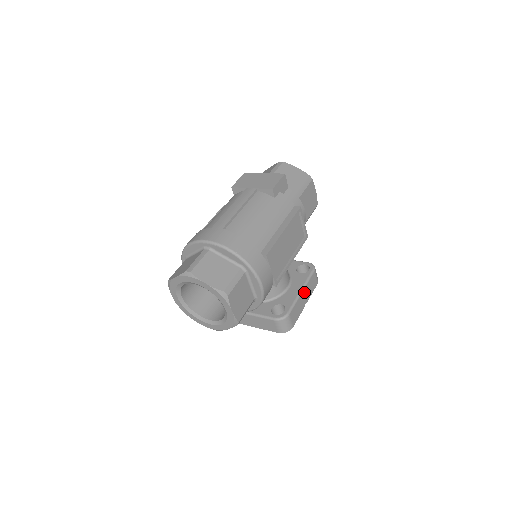
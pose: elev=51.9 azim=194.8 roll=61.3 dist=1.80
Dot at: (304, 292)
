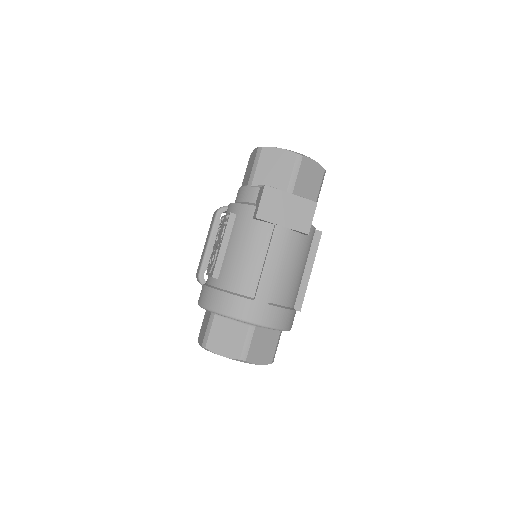
Dot at: occluded
